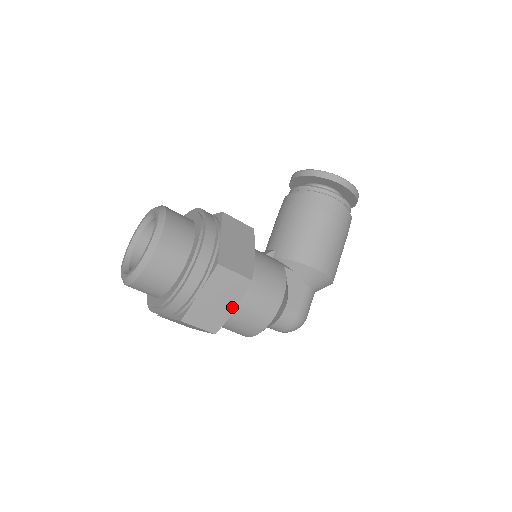
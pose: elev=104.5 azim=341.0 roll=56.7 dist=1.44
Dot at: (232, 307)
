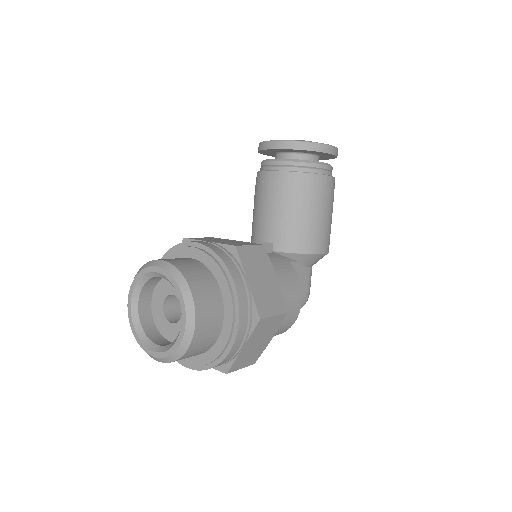
Dot at: (269, 339)
